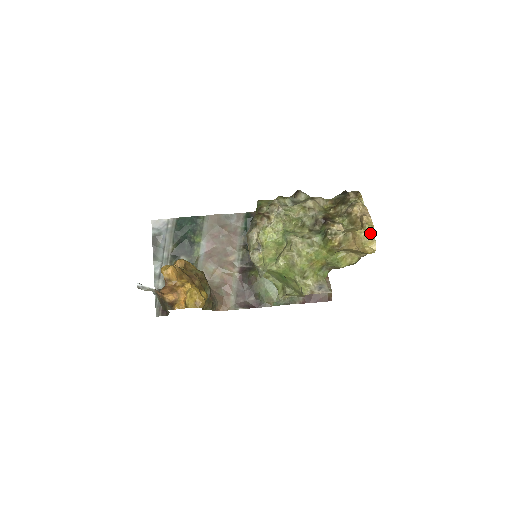
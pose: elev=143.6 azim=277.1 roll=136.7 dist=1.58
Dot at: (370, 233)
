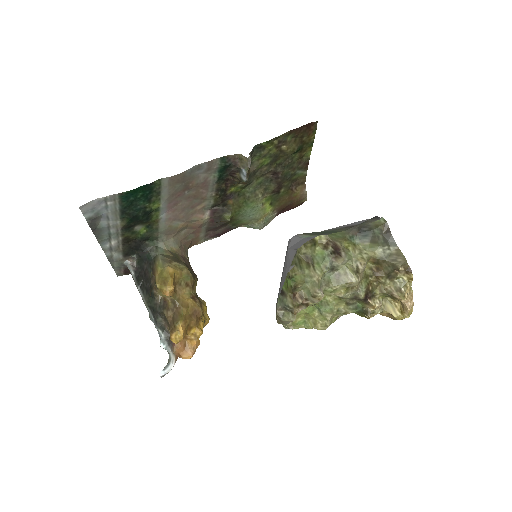
Dot at: occluded
